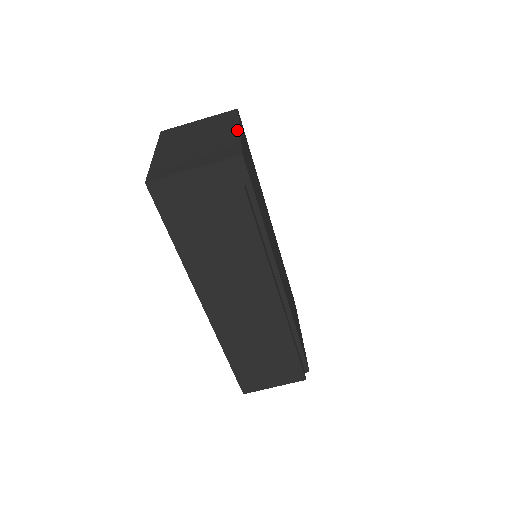
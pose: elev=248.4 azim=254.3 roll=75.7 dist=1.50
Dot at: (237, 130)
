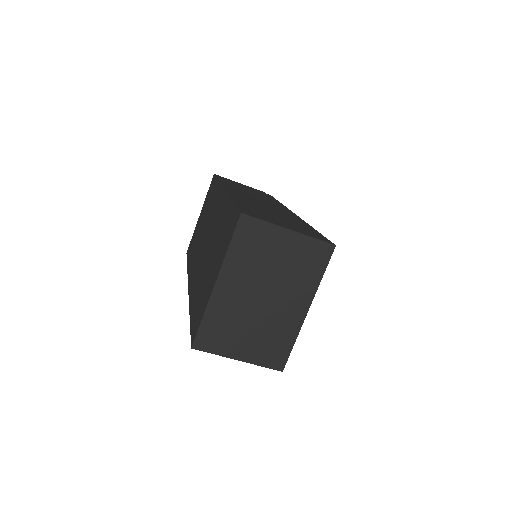
Dot at: (305, 313)
